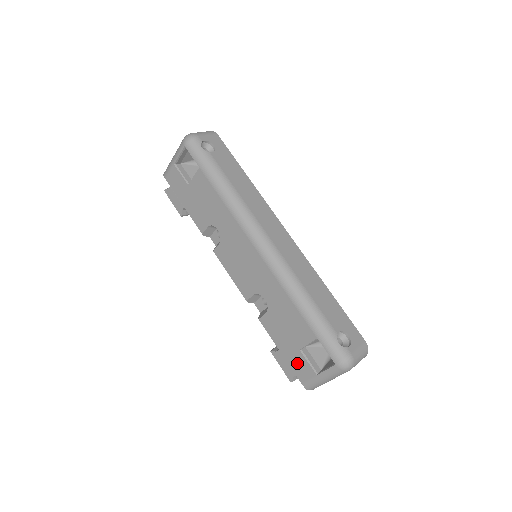
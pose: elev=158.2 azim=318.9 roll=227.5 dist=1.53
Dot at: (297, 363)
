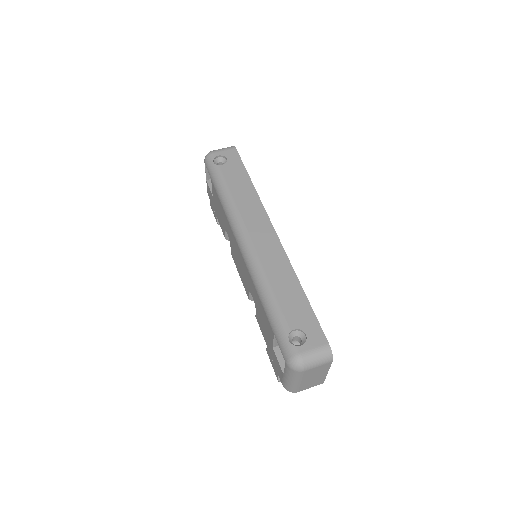
Dot at: (275, 361)
